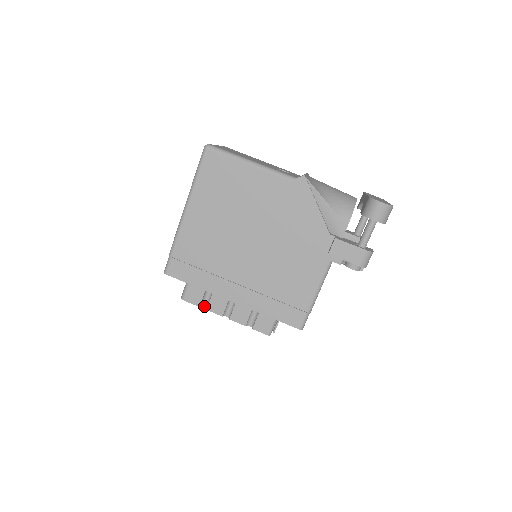
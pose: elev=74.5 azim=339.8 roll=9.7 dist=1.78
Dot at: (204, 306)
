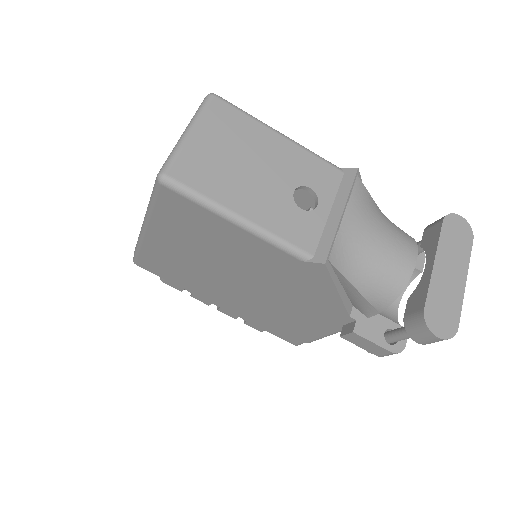
Dot at: occluded
